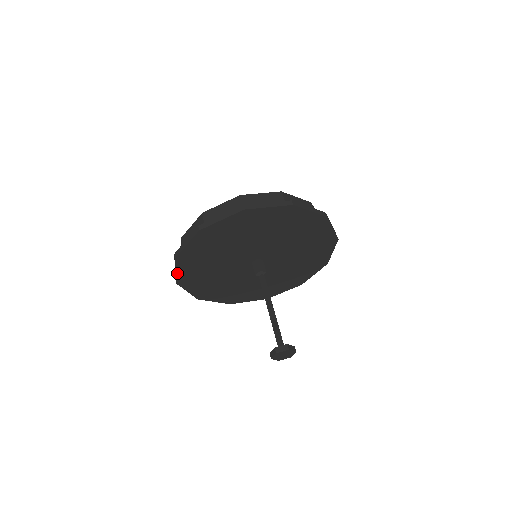
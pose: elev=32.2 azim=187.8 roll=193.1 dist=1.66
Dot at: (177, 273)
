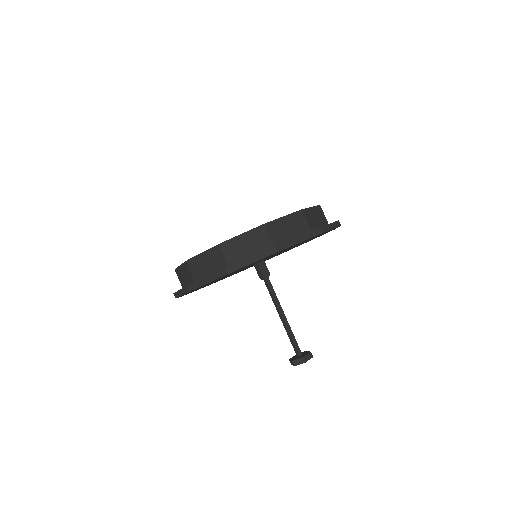
Dot at: occluded
